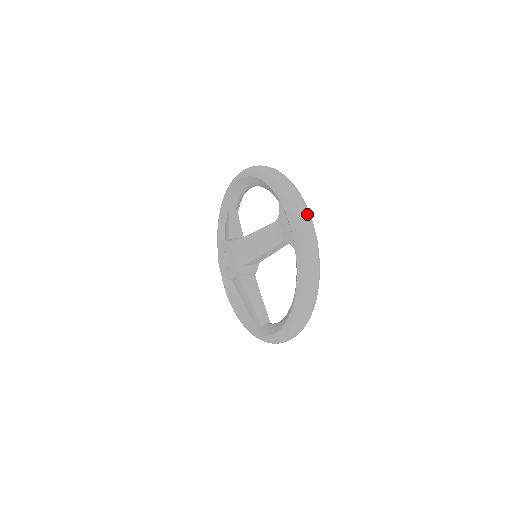
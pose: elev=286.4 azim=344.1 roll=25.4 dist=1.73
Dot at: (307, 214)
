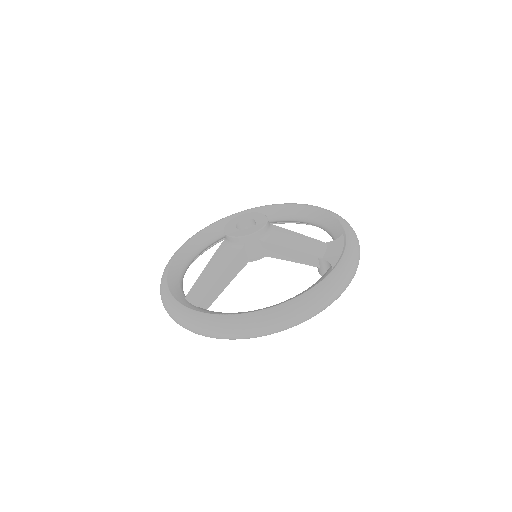
Dot at: occluded
